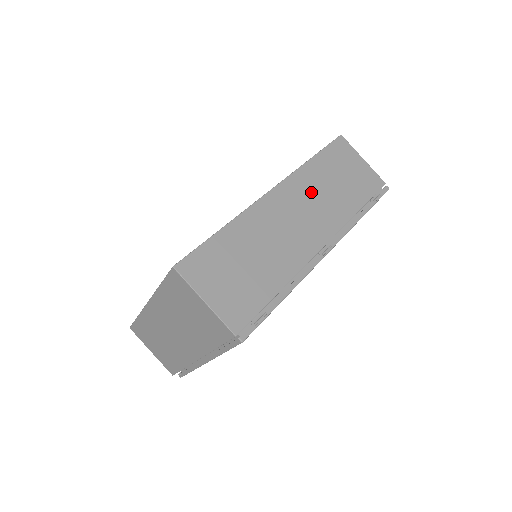
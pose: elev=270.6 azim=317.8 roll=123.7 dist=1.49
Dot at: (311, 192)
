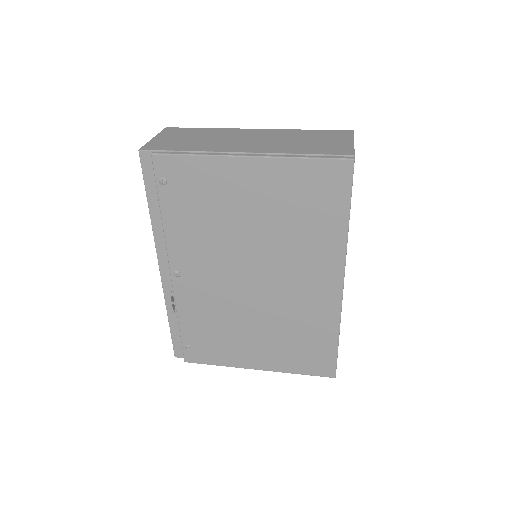
Dot at: occluded
